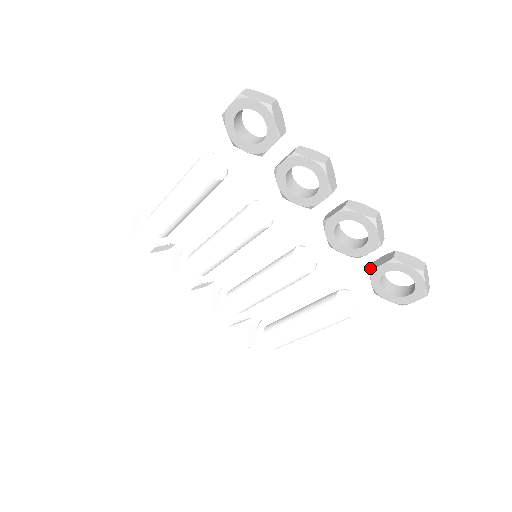
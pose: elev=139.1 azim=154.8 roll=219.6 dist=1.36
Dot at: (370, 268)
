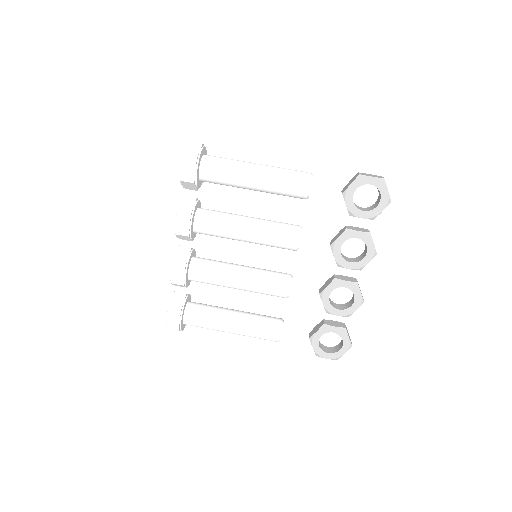
Dot at: (325, 323)
